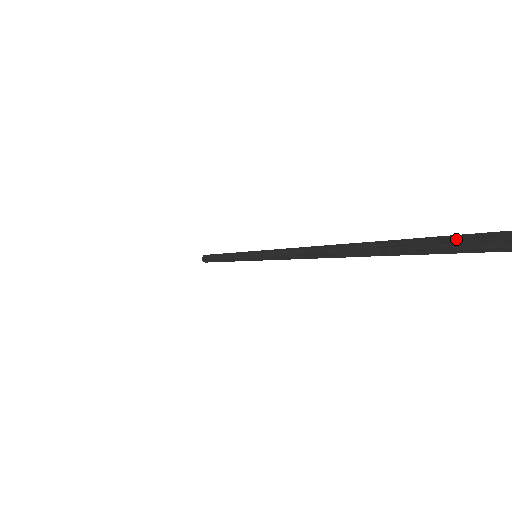
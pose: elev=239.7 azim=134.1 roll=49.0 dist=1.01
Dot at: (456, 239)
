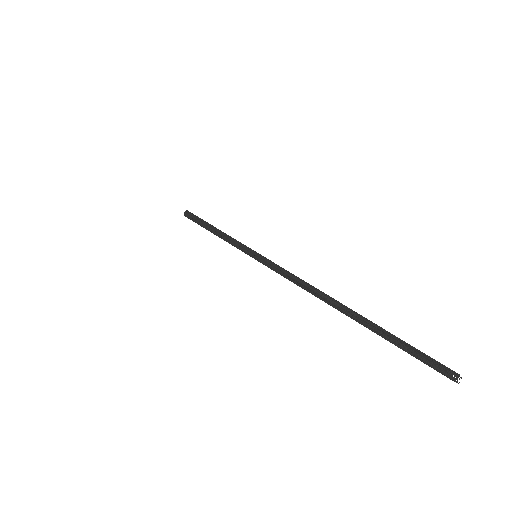
Dot at: (413, 349)
